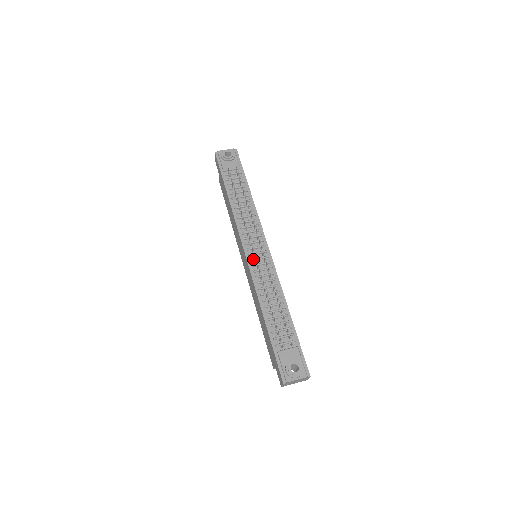
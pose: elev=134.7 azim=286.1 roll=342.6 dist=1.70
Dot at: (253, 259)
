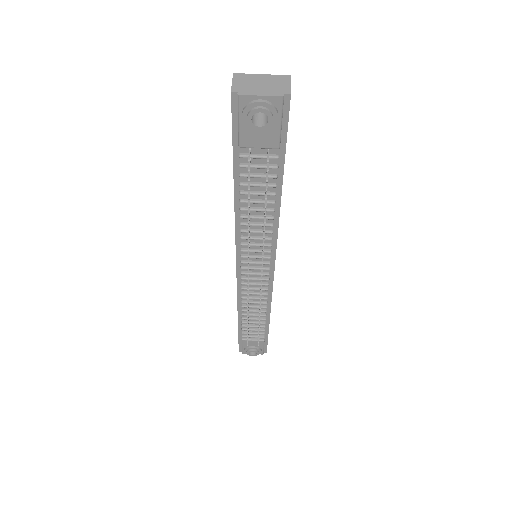
Dot at: (245, 280)
